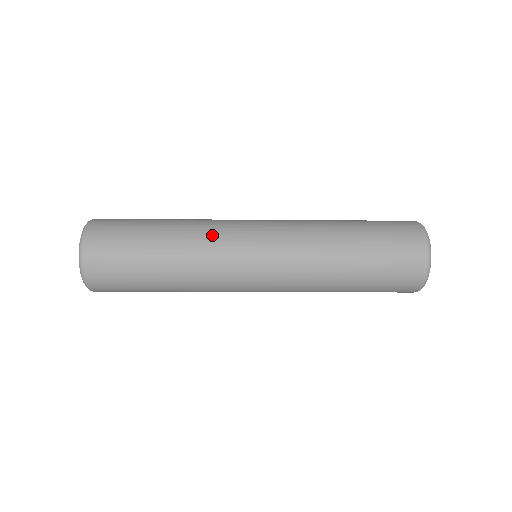
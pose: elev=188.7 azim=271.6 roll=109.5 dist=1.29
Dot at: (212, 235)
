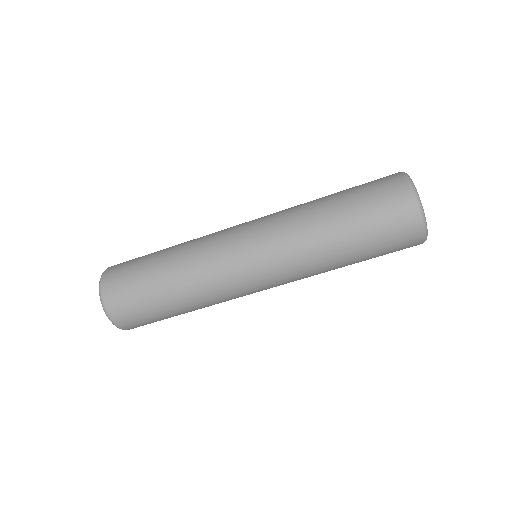
Dot at: (204, 251)
